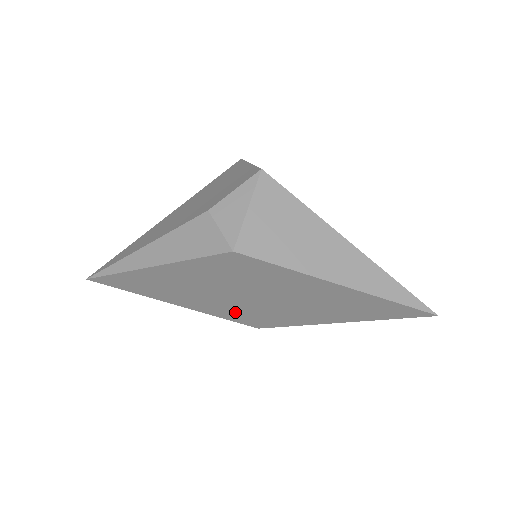
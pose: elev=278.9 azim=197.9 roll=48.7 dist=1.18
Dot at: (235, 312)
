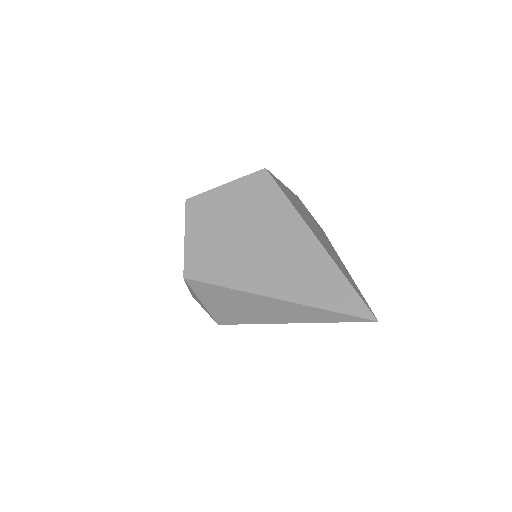
Dot at: occluded
